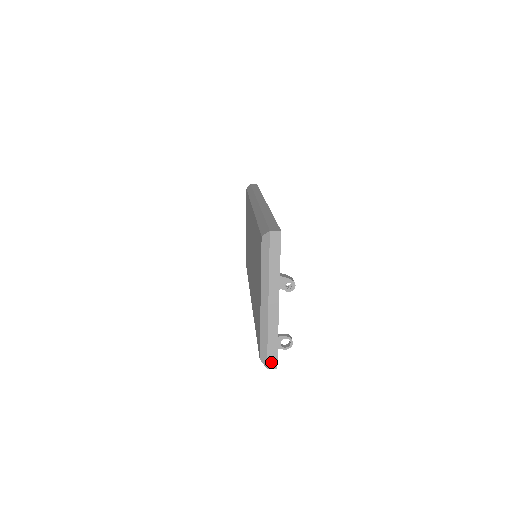
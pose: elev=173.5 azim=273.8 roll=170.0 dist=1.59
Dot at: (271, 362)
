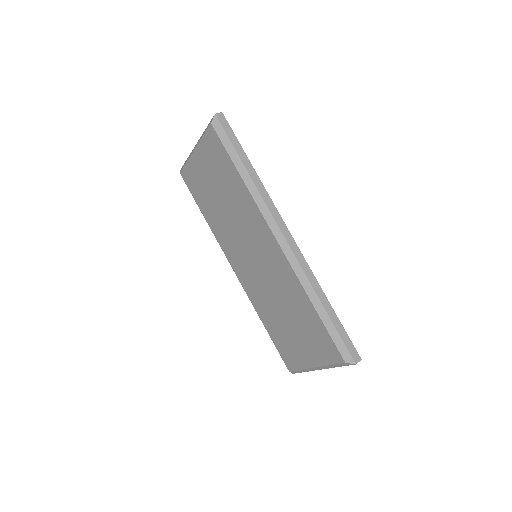
Dot at: occluded
